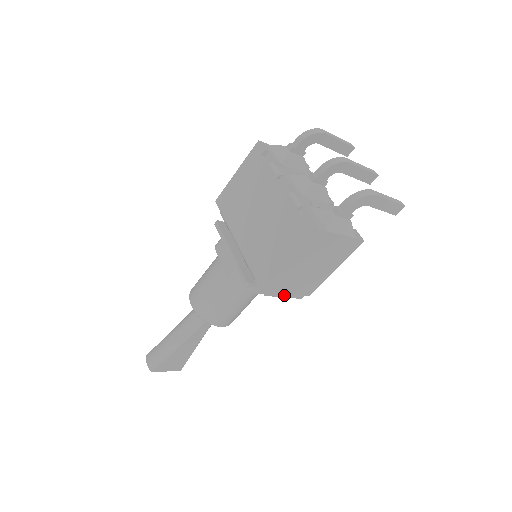
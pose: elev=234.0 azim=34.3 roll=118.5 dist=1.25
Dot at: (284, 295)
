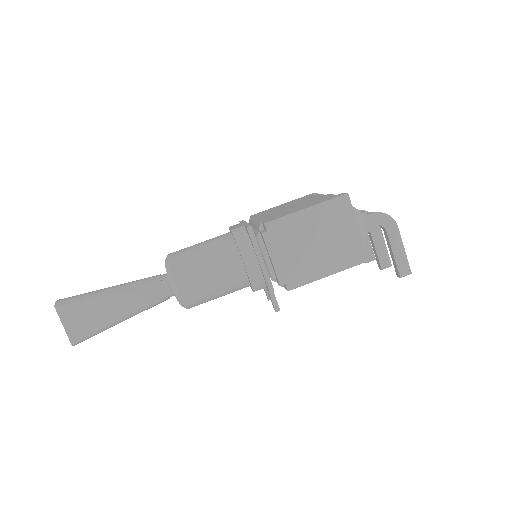
Dot at: (273, 257)
